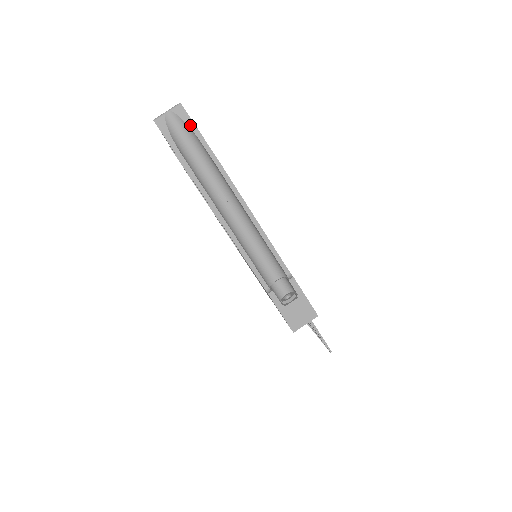
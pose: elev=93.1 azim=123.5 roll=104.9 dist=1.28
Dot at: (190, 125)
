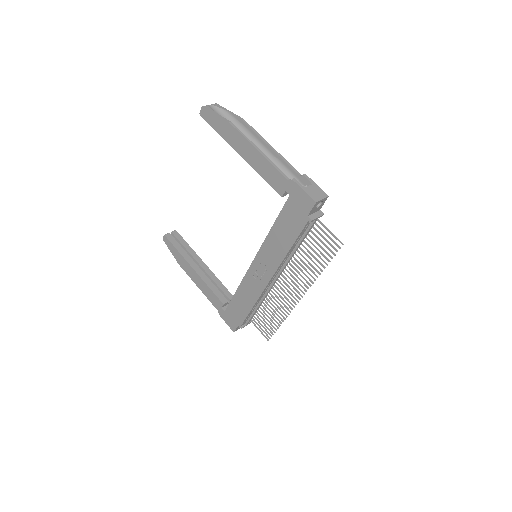
Dot at: (224, 109)
